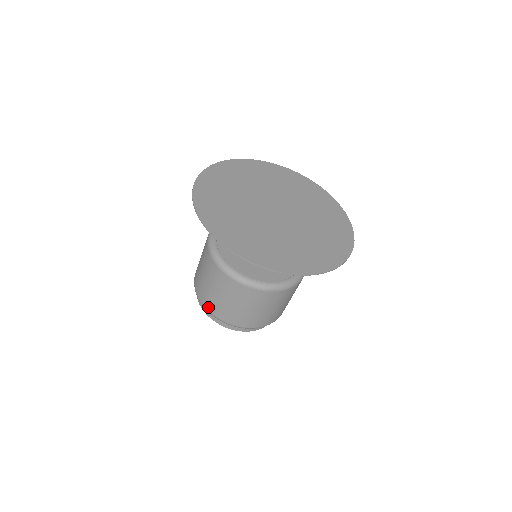
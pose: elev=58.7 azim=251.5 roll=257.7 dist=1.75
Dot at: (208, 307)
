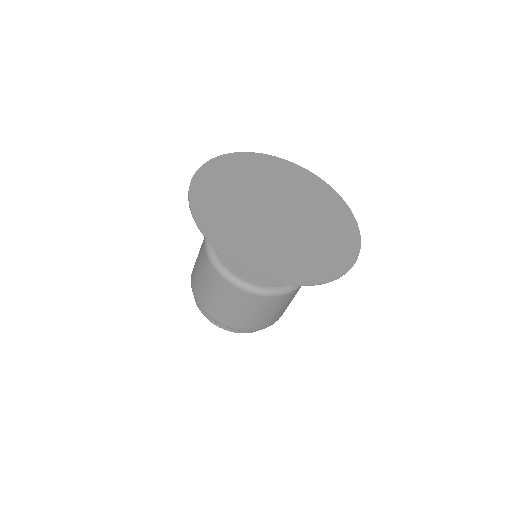
Dot at: (219, 320)
